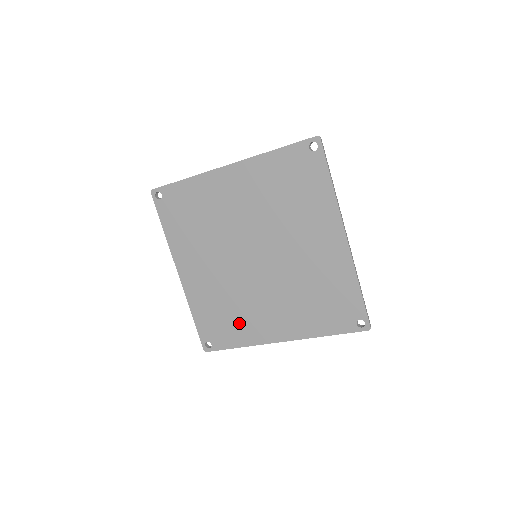
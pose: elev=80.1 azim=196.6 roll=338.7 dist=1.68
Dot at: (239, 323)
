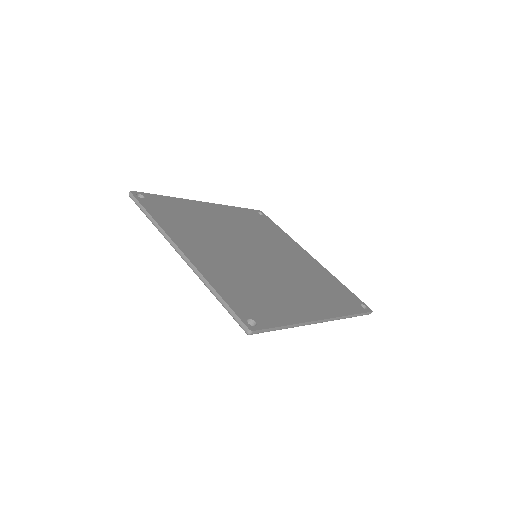
Dot at: (274, 301)
